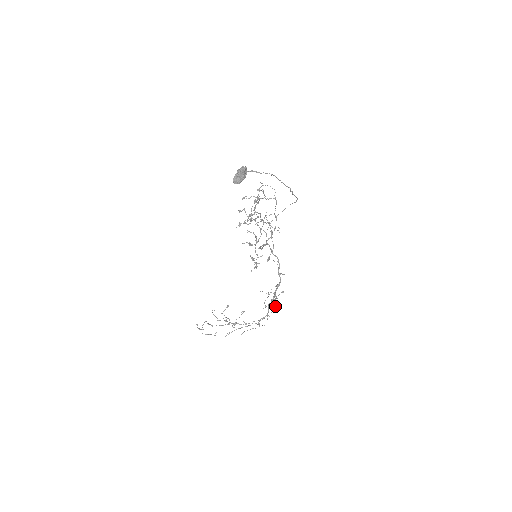
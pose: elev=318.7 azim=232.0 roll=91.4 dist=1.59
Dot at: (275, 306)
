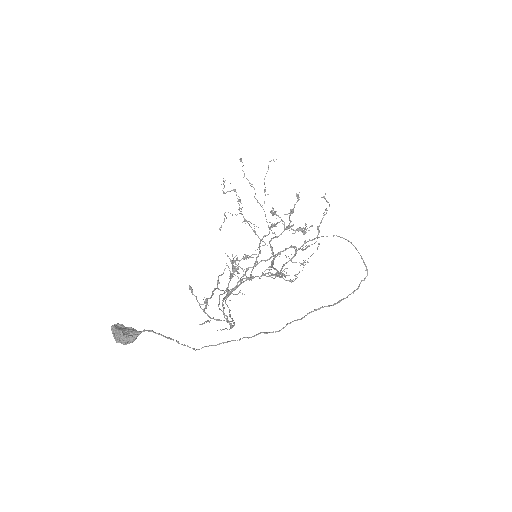
Dot at: occluded
